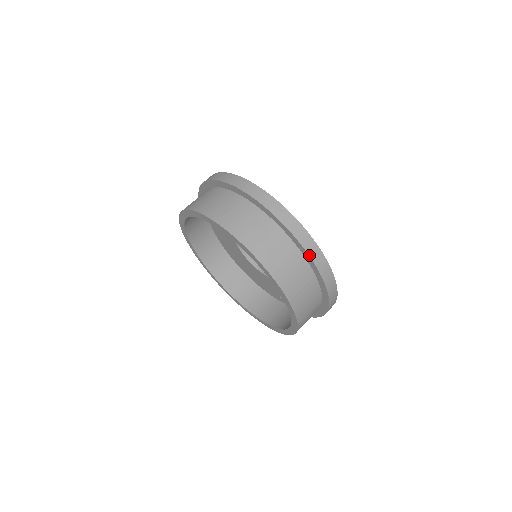
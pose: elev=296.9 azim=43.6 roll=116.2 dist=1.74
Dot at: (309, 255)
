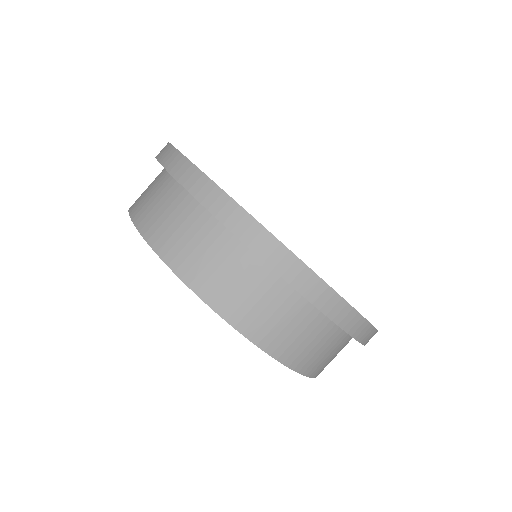
Dot at: occluded
